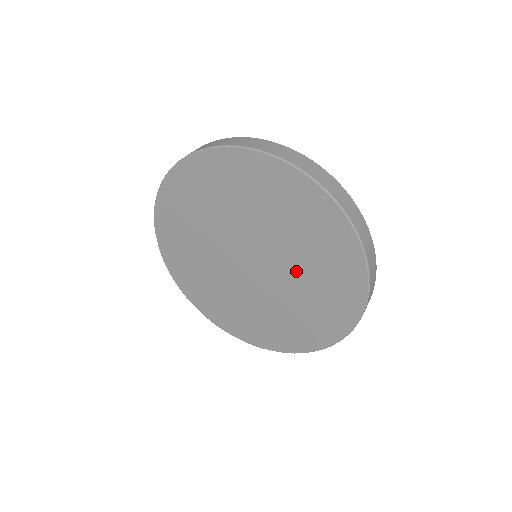
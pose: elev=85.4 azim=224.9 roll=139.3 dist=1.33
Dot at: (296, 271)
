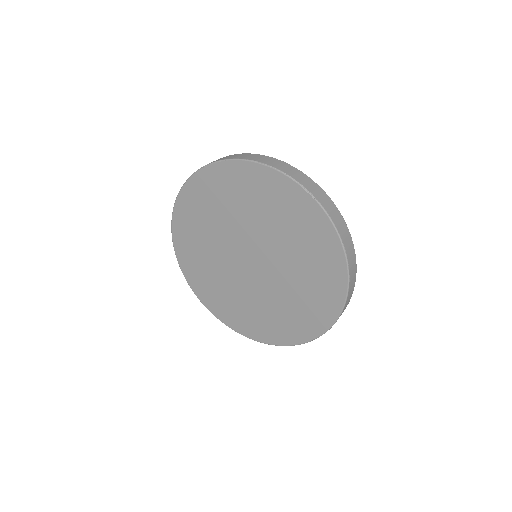
Dot at: (279, 292)
